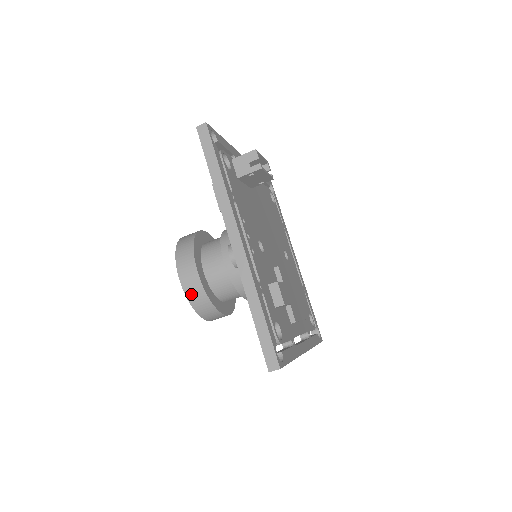
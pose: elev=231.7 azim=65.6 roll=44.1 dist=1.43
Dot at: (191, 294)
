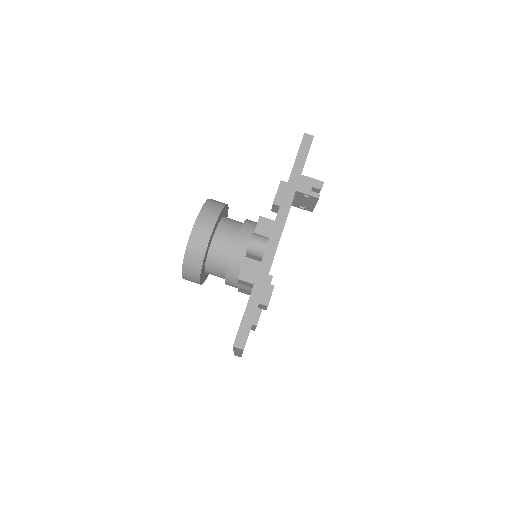
Dot at: (193, 246)
